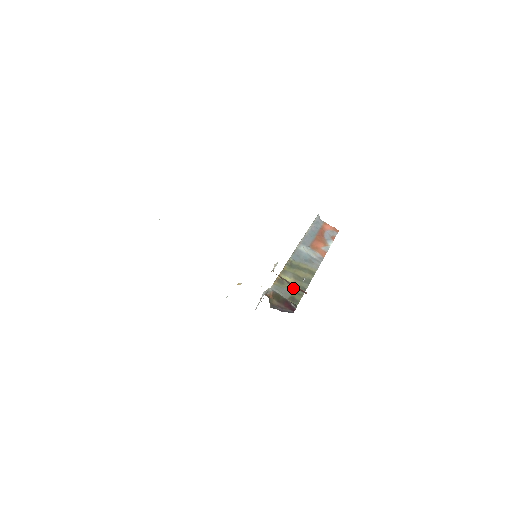
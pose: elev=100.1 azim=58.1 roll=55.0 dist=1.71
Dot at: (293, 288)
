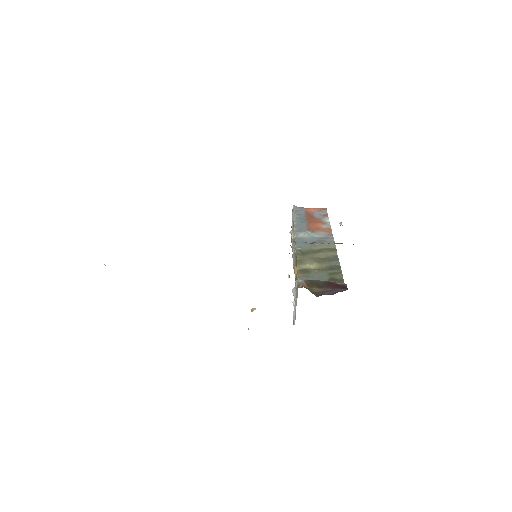
Dot at: (324, 271)
